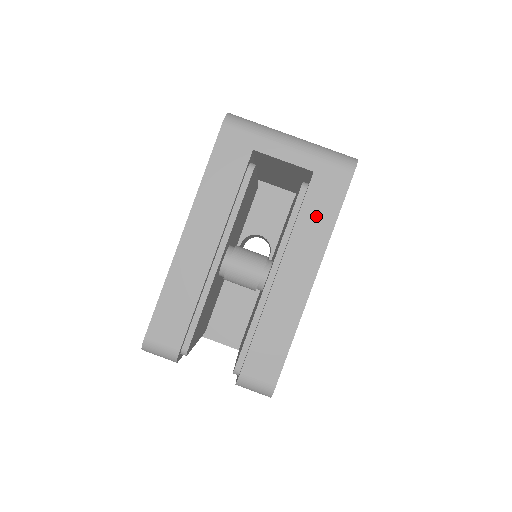
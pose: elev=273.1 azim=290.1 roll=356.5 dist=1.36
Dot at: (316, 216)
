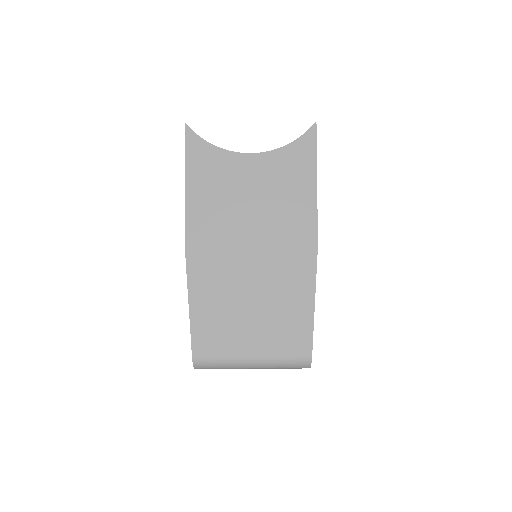
Dot at: occluded
